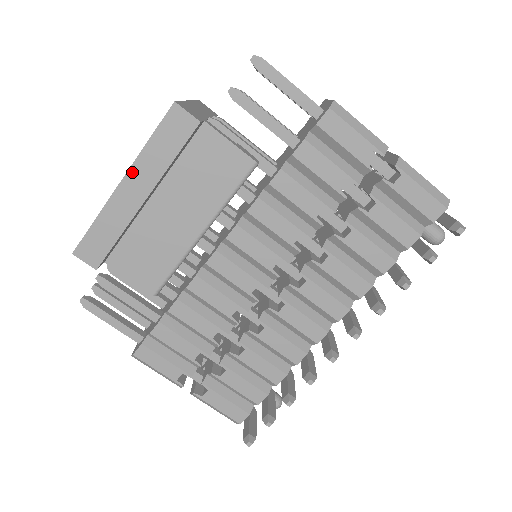
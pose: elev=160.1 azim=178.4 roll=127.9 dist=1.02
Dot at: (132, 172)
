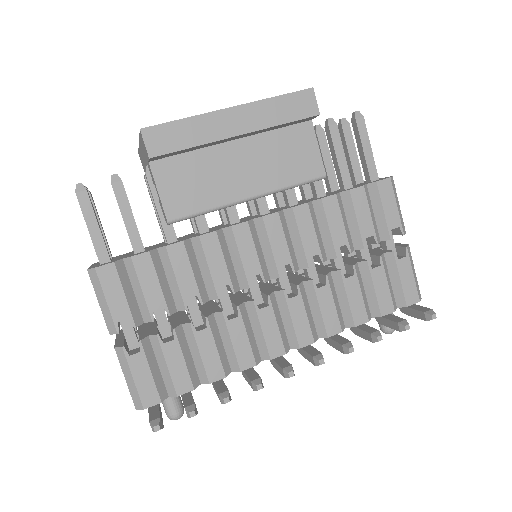
Dot at: (246, 107)
